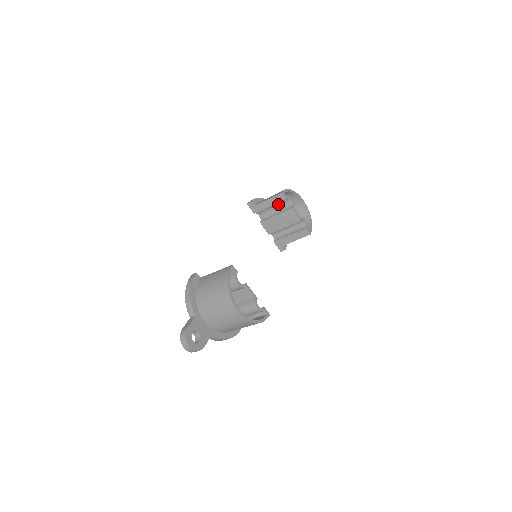
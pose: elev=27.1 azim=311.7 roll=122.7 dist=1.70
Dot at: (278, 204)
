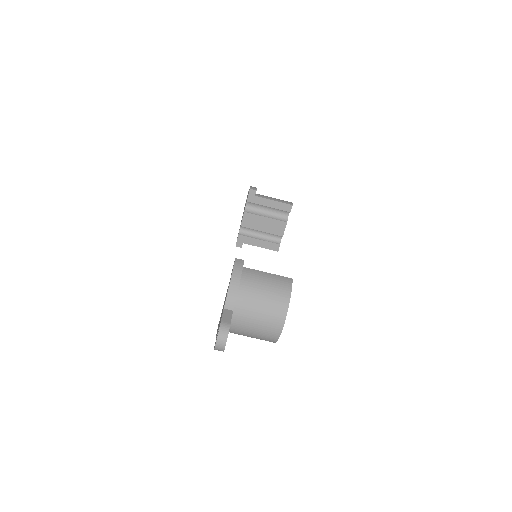
Dot at: (275, 209)
